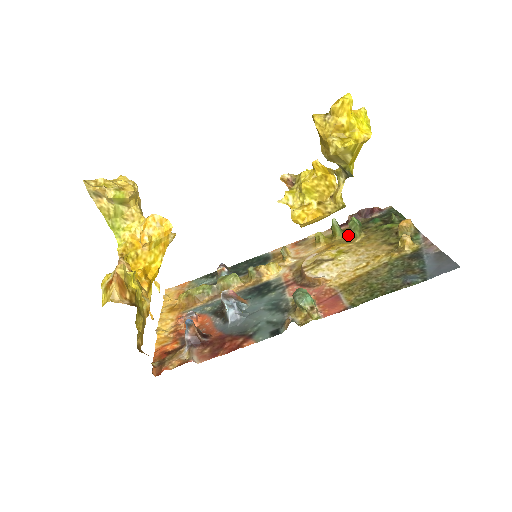
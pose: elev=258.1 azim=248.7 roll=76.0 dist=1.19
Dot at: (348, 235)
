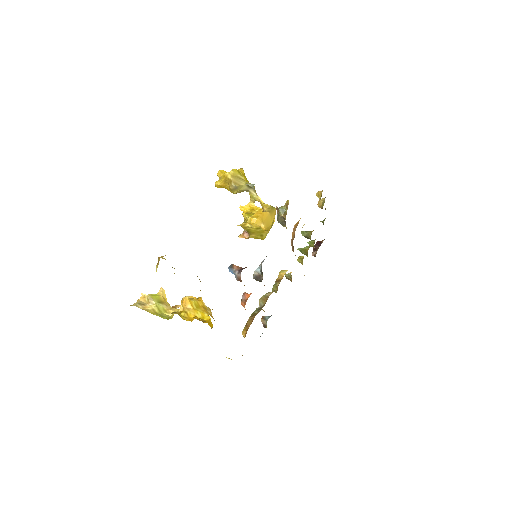
Dot at: occluded
